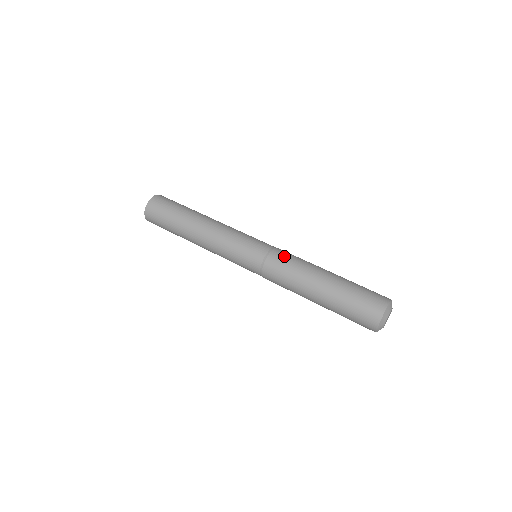
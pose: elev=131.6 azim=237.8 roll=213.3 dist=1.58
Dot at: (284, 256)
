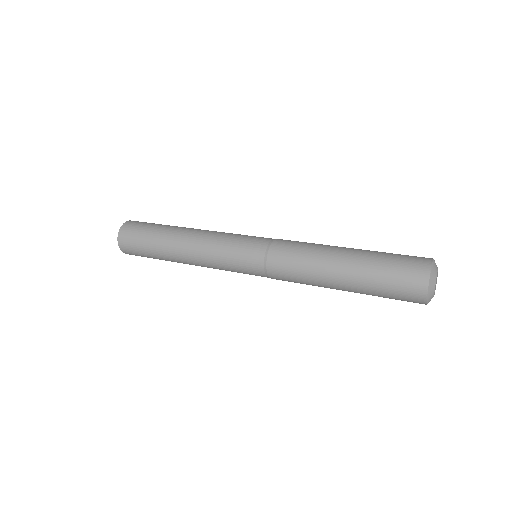
Dot at: (285, 253)
